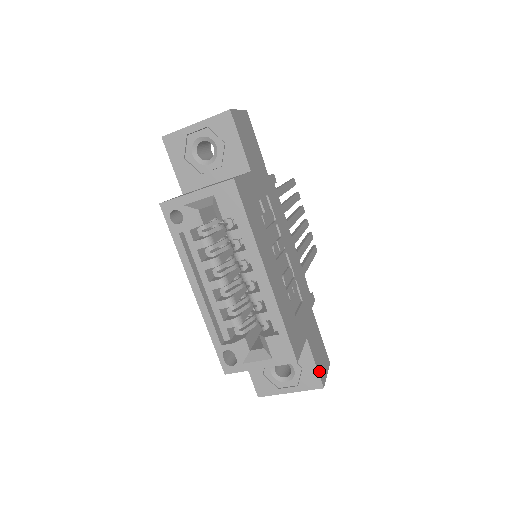
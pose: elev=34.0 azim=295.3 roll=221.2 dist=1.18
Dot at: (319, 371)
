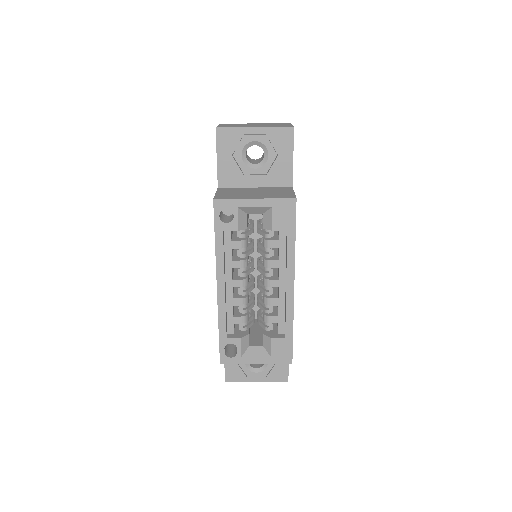
Dot at: (288, 367)
